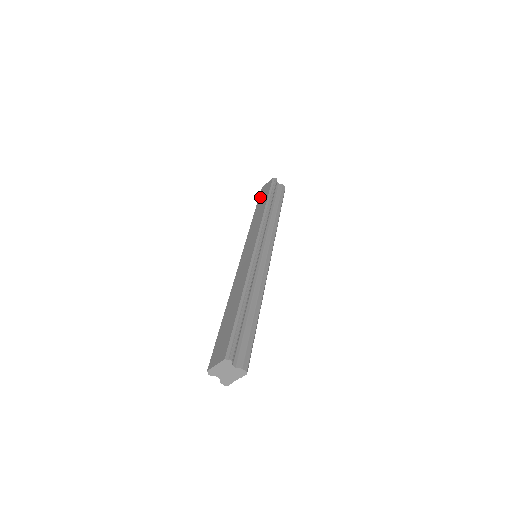
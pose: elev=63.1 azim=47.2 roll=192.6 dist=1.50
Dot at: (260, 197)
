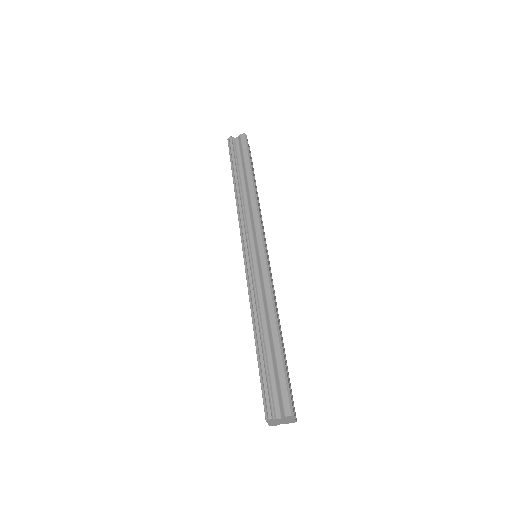
Dot at: occluded
